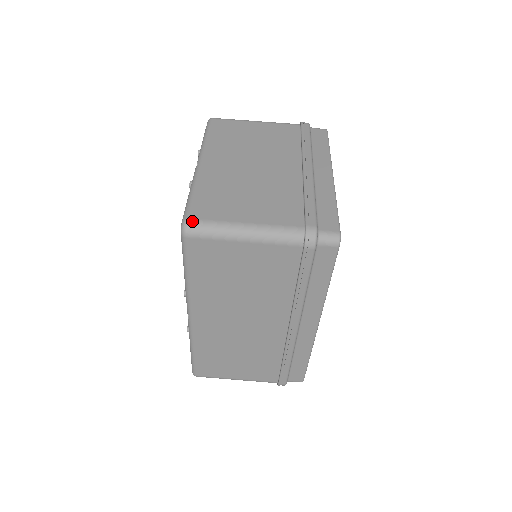
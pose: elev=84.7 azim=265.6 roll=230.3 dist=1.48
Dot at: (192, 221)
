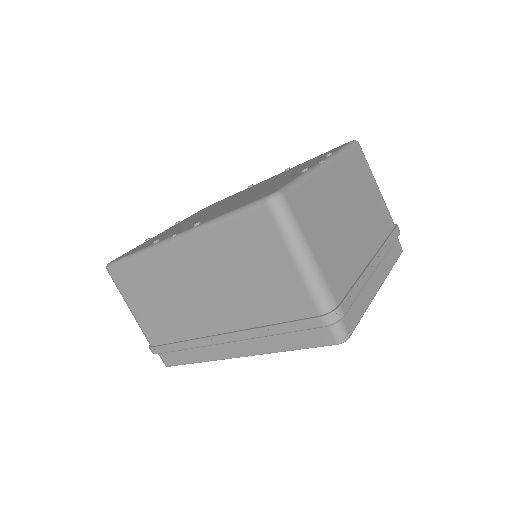
Dot at: (285, 201)
